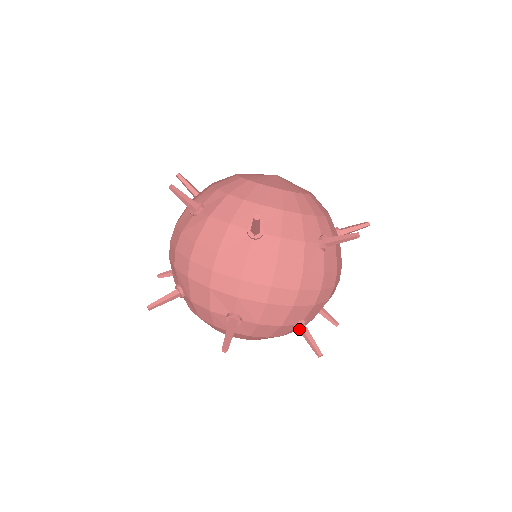
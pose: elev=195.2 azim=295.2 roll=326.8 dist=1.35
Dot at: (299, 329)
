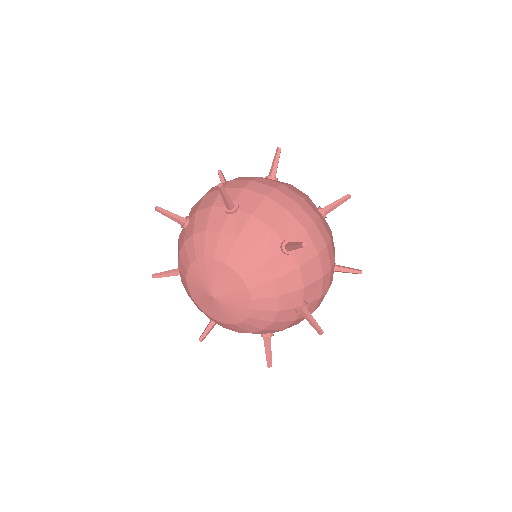
Dot at: (303, 308)
